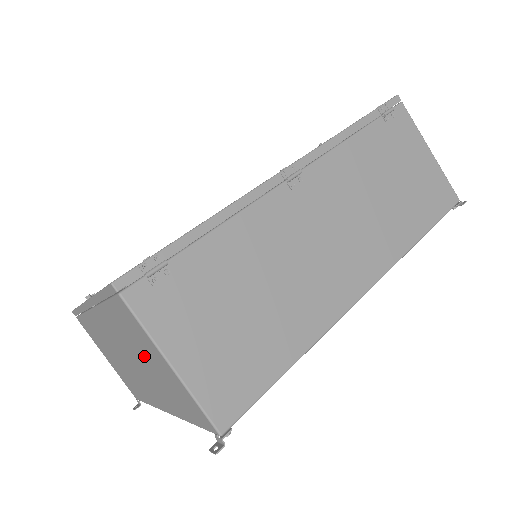
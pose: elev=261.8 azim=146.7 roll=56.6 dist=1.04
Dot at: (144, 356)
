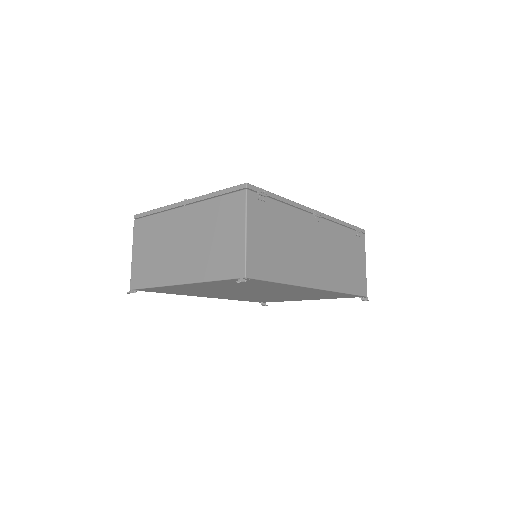
Dot at: (217, 232)
